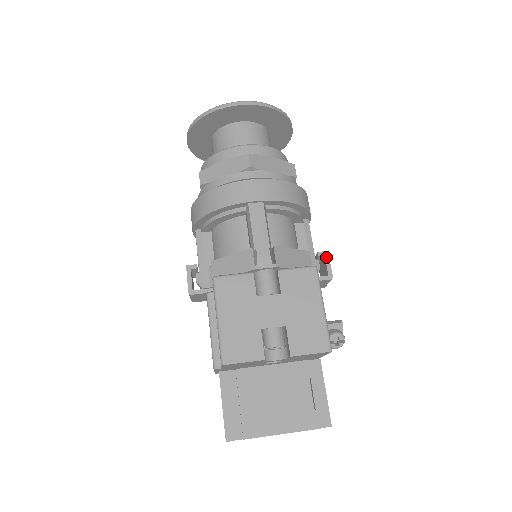
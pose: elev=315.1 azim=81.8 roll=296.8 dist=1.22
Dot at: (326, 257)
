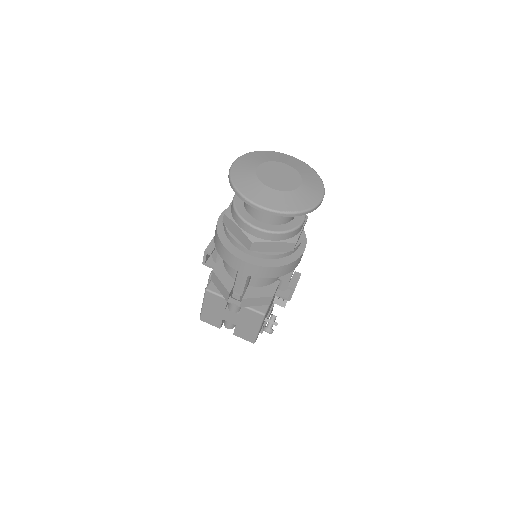
Dot at: (292, 291)
